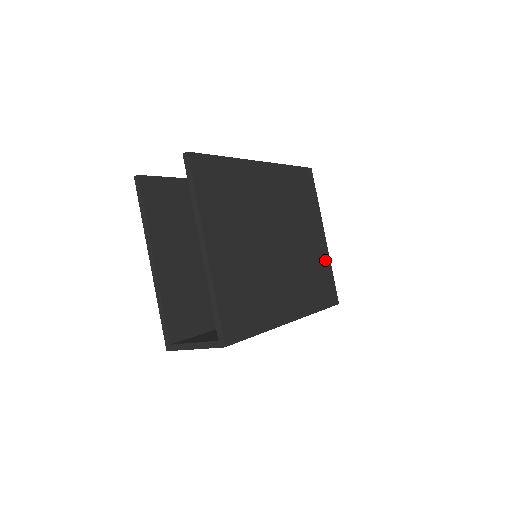
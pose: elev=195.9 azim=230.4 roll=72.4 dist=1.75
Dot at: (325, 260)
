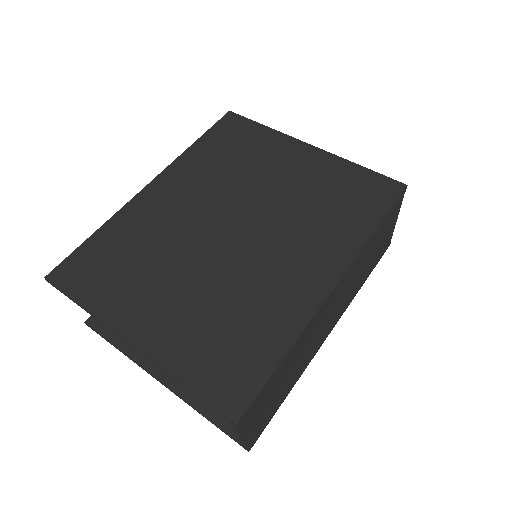
Dot at: (334, 167)
